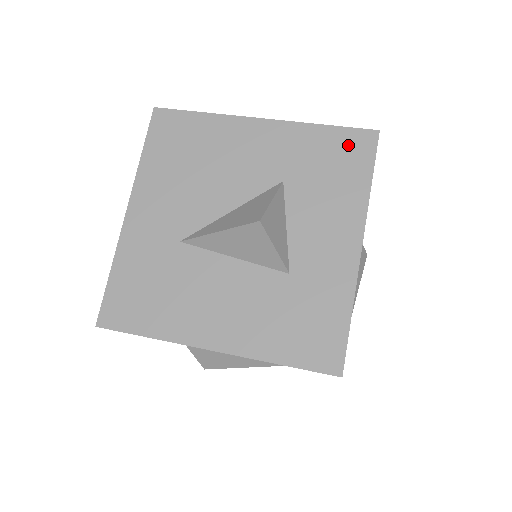
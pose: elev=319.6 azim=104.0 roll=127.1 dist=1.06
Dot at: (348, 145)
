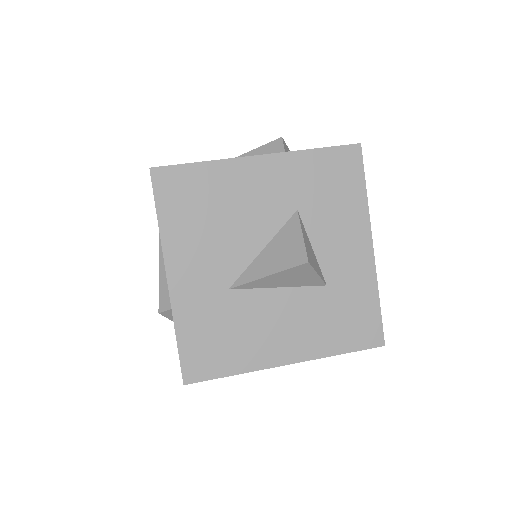
Dot at: (340, 163)
